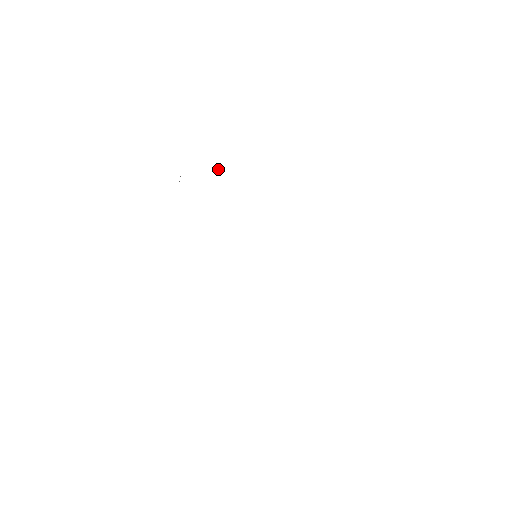
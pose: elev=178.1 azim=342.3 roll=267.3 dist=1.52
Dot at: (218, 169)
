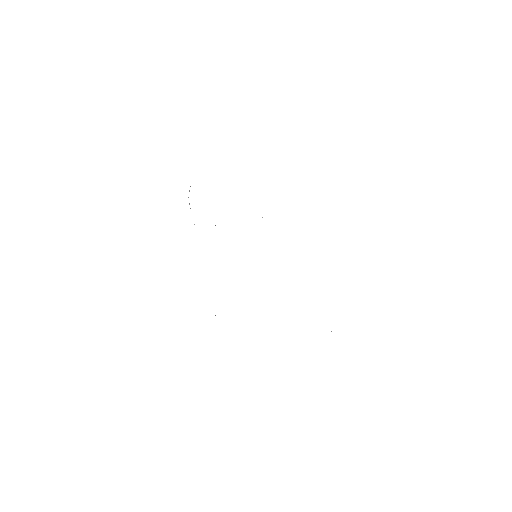
Dot at: occluded
